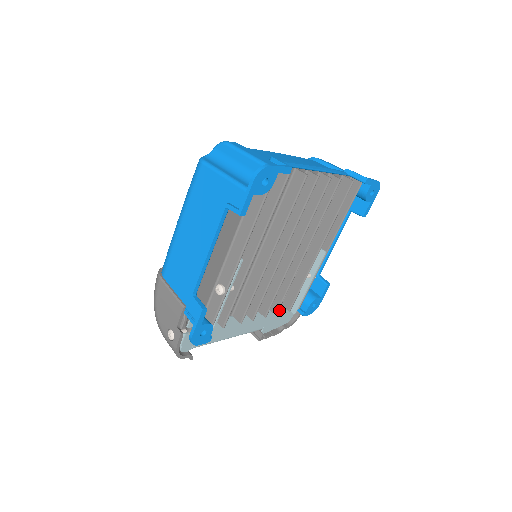
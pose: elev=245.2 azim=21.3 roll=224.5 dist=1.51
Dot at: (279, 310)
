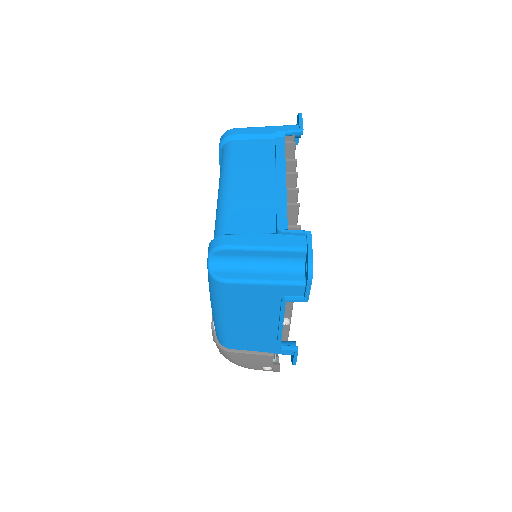
Dot at: occluded
